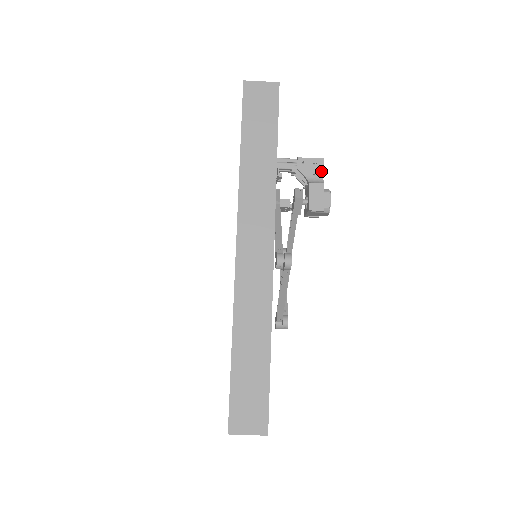
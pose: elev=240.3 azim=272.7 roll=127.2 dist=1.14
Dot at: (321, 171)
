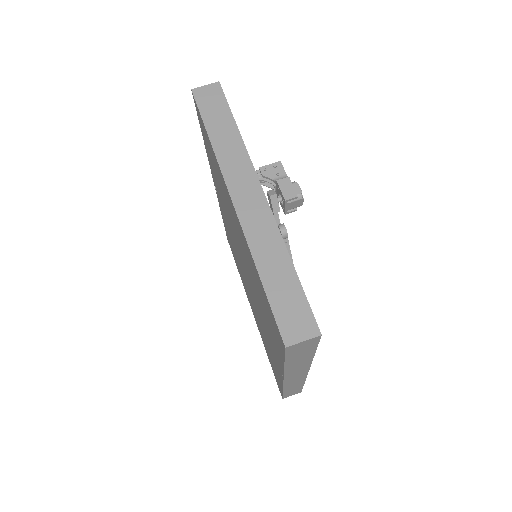
Dot at: (282, 170)
